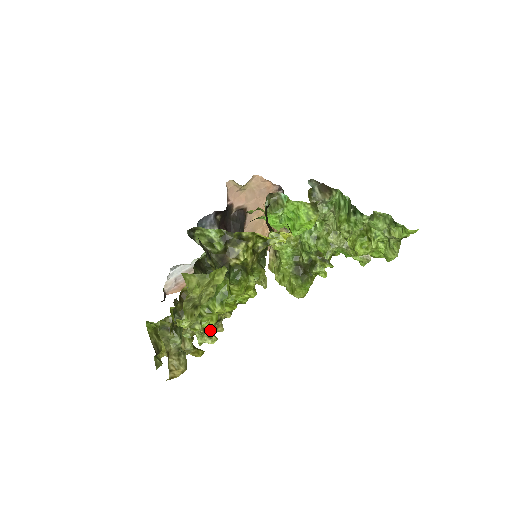
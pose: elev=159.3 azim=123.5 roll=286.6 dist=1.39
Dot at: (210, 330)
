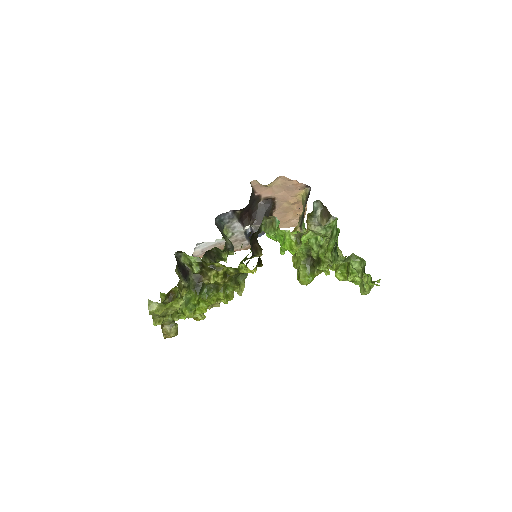
Dot at: occluded
